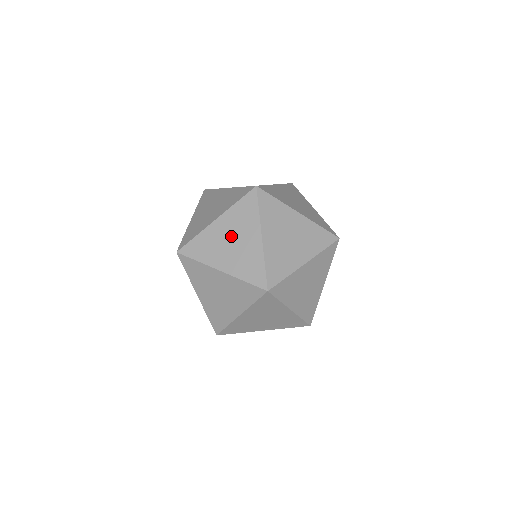
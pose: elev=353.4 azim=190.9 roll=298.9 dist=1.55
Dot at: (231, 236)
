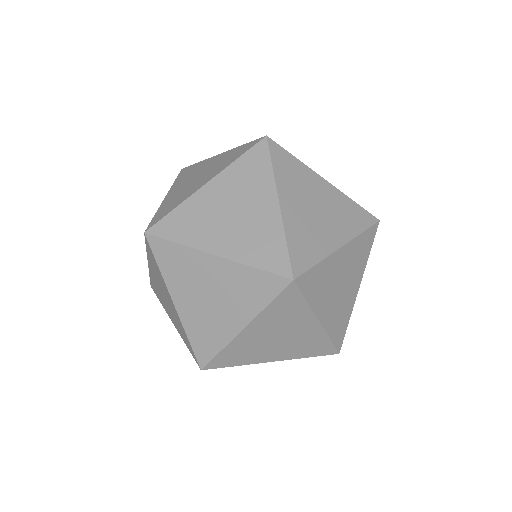
Dot at: occluded
